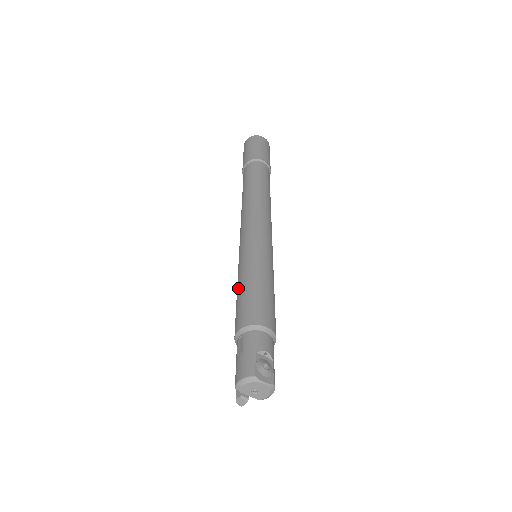
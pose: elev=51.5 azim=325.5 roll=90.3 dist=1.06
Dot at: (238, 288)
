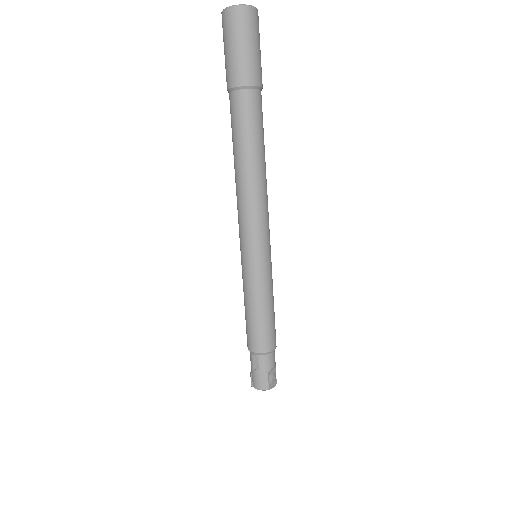
Dot at: (248, 308)
